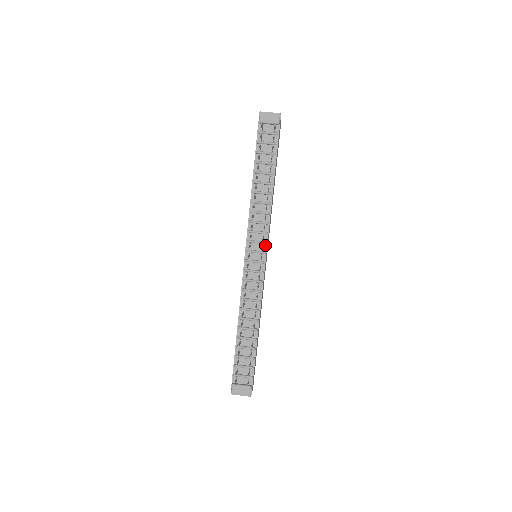
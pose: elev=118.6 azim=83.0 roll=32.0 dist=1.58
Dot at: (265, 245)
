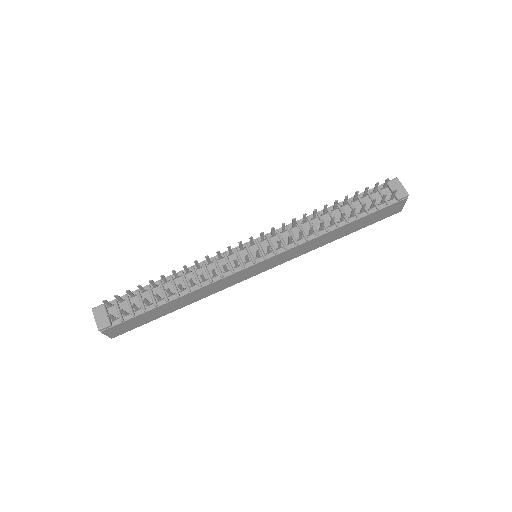
Dot at: (273, 254)
